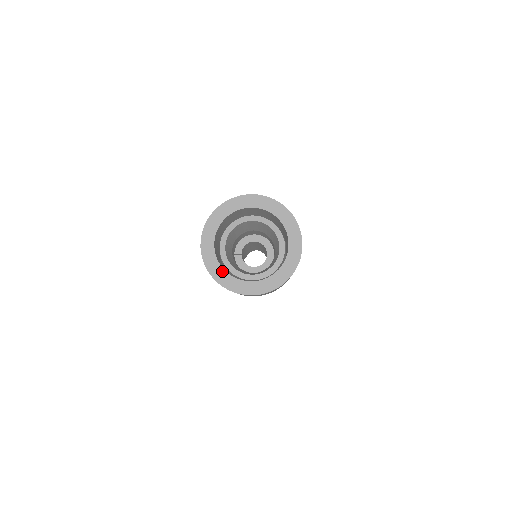
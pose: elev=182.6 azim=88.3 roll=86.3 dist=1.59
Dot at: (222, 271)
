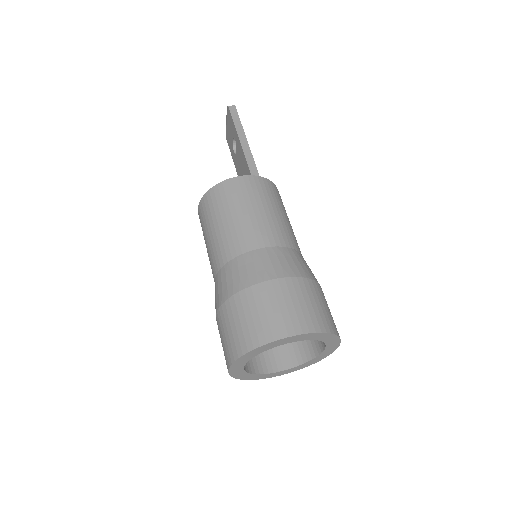
Dot at: (250, 375)
